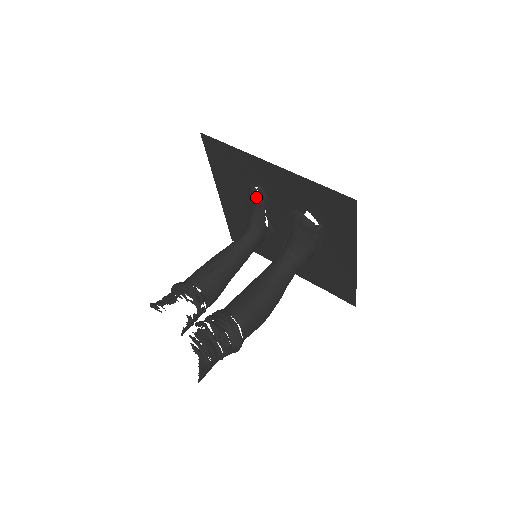
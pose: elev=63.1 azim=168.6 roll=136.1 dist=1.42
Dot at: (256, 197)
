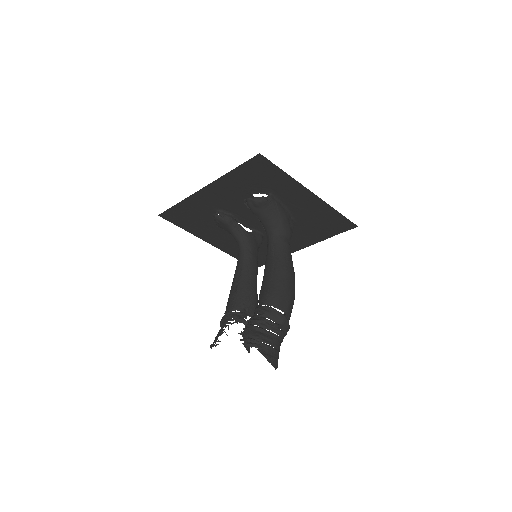
Dot at: (221, 219)
